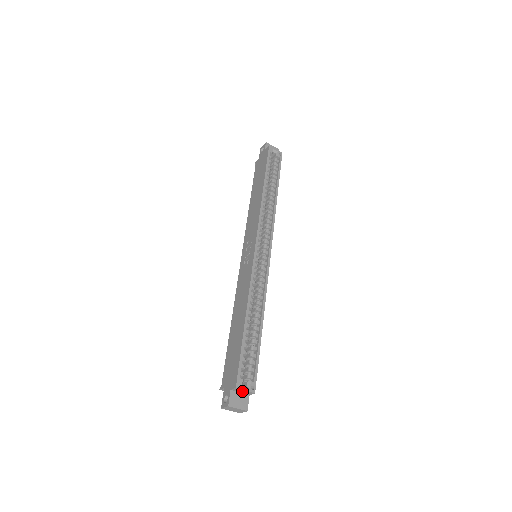
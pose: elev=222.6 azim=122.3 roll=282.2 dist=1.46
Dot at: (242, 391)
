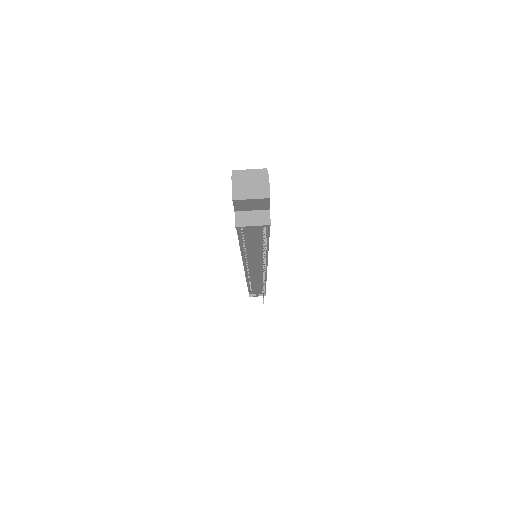
Dot at: occluded
